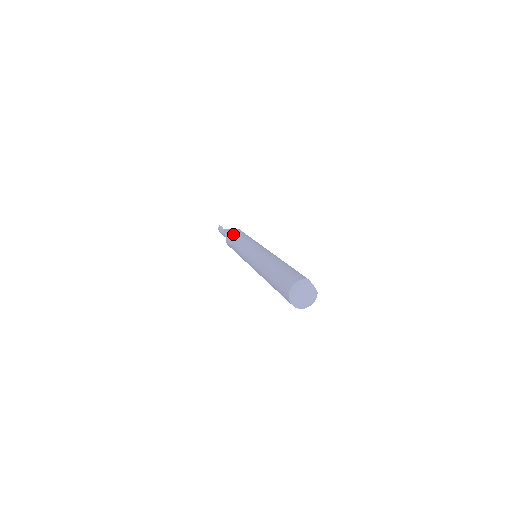
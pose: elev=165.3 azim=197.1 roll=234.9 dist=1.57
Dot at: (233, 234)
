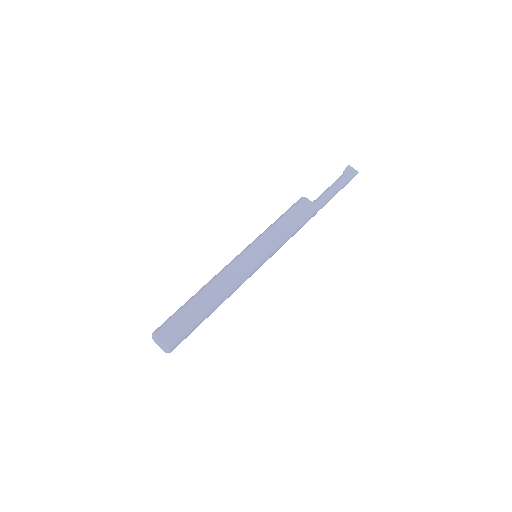
Dot at: occluded
